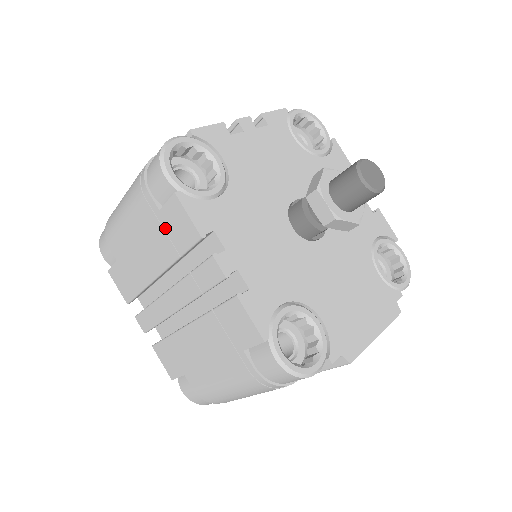
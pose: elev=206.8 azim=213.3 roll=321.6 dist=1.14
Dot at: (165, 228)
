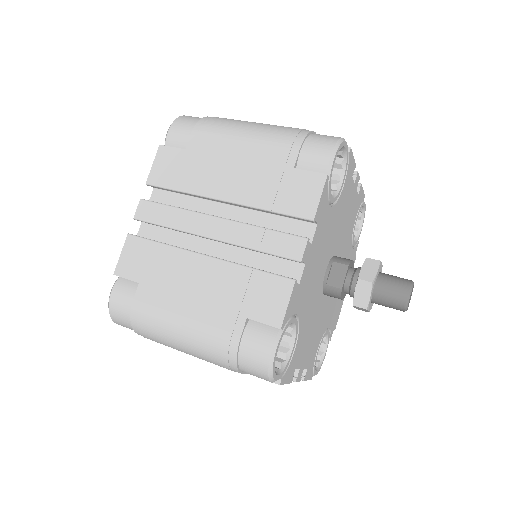
Dot at: occluded
